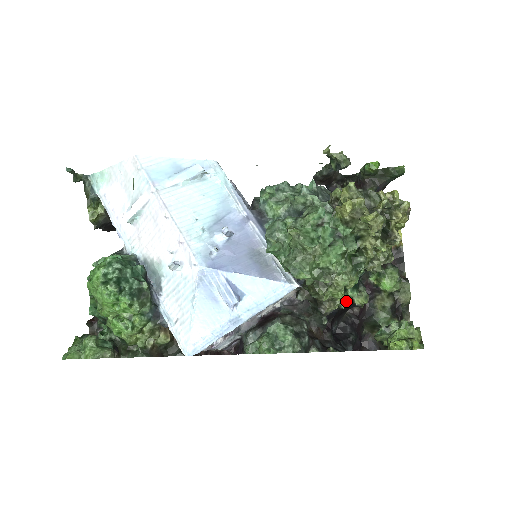
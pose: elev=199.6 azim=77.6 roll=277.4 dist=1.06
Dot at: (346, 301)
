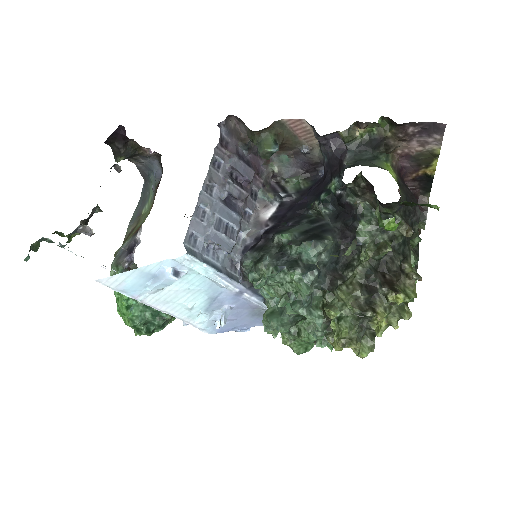
Dot at: occluded
